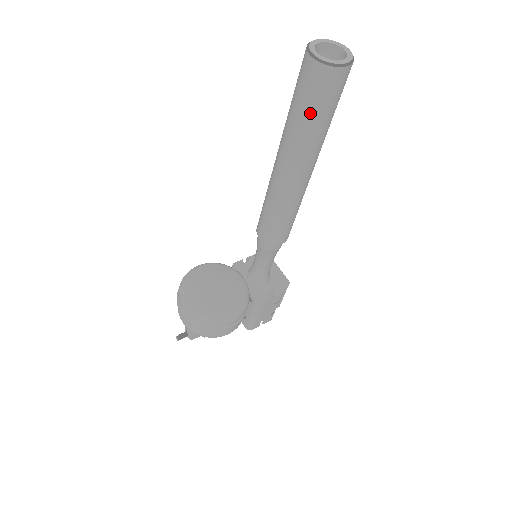
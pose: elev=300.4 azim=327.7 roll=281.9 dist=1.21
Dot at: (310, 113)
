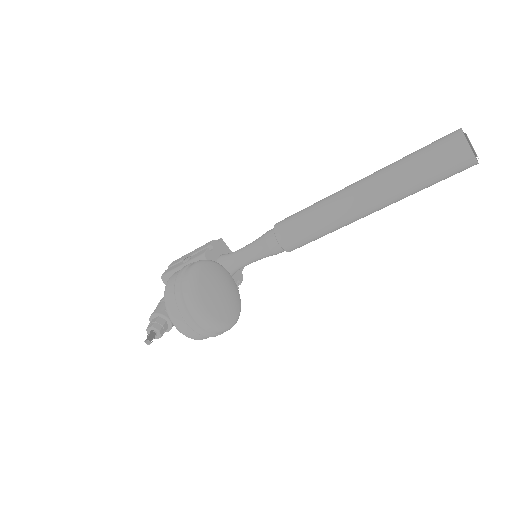
Dot at: (433, 182)
